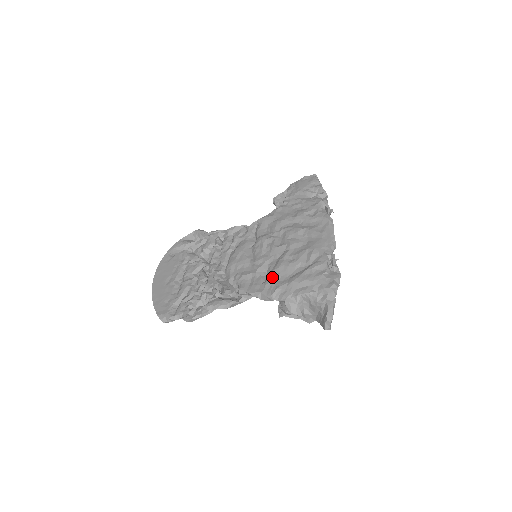
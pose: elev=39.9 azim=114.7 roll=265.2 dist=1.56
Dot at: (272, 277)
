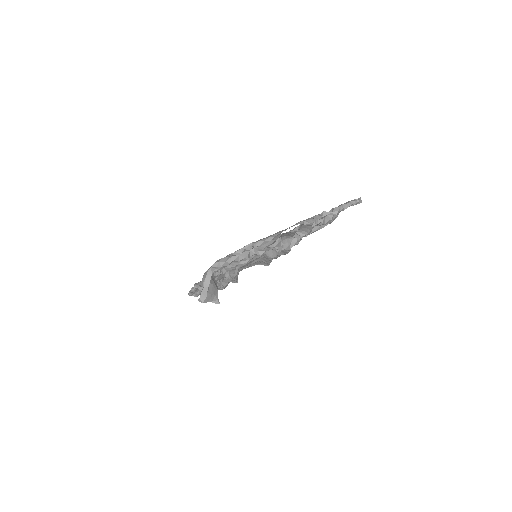
Dot at: occluded
